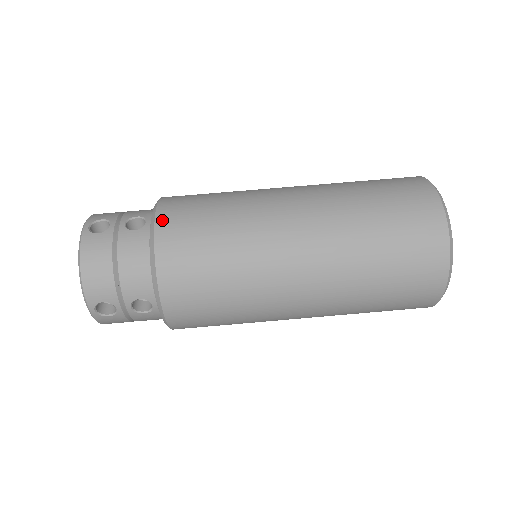
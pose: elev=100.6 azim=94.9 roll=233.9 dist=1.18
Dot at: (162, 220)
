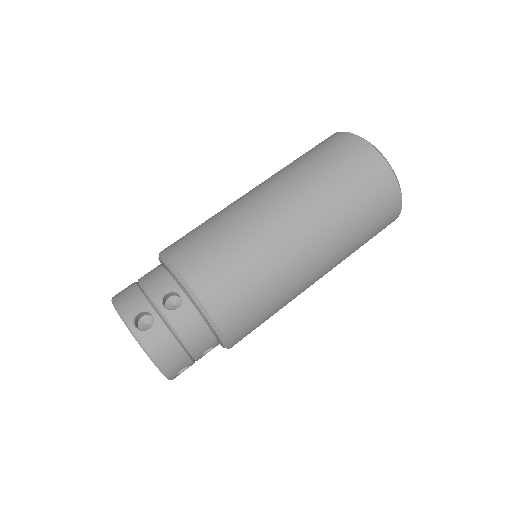
Dot at: occluded
